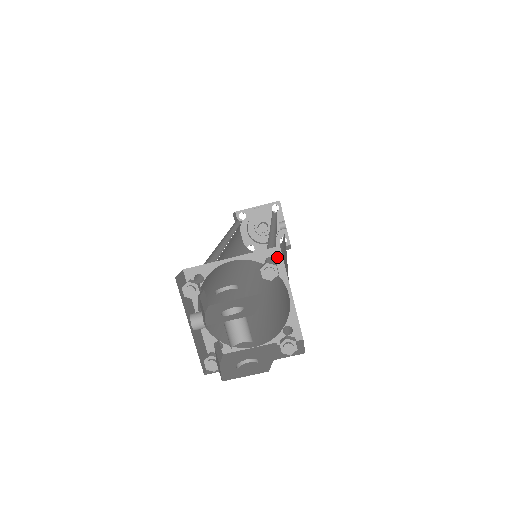
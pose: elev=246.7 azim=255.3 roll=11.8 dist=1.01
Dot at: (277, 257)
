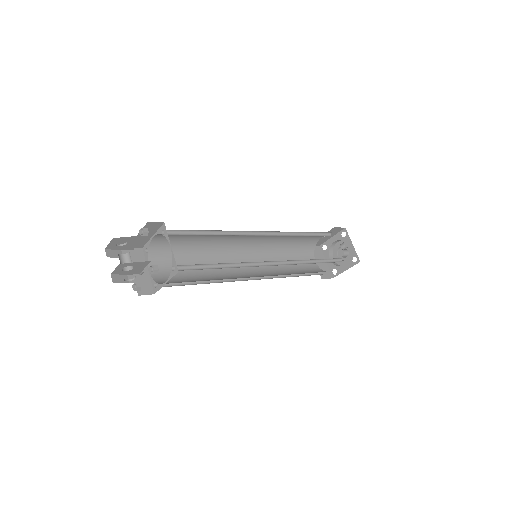
Dot at: (165, 229)
